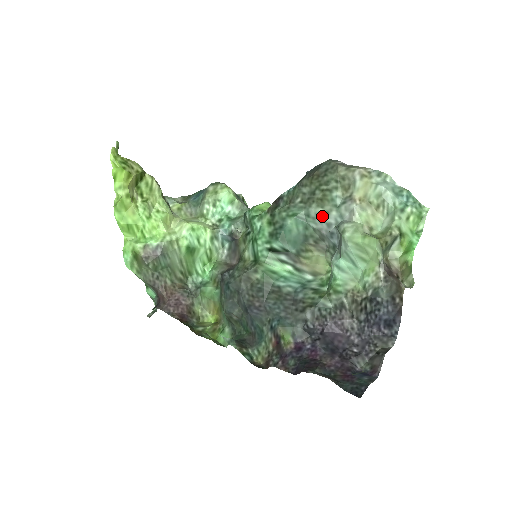
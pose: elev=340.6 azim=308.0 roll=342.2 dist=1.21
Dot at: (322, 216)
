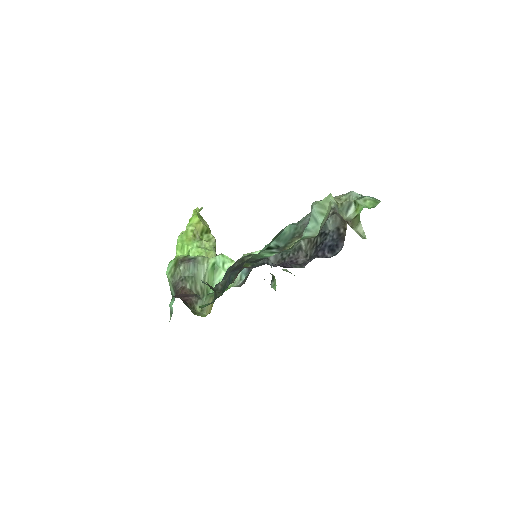
Dot at: (308, 217)
